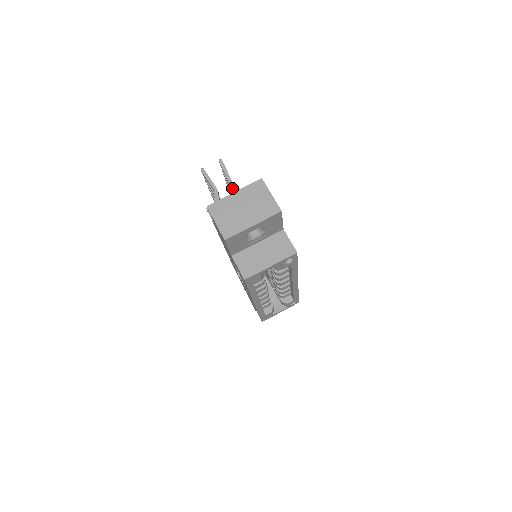
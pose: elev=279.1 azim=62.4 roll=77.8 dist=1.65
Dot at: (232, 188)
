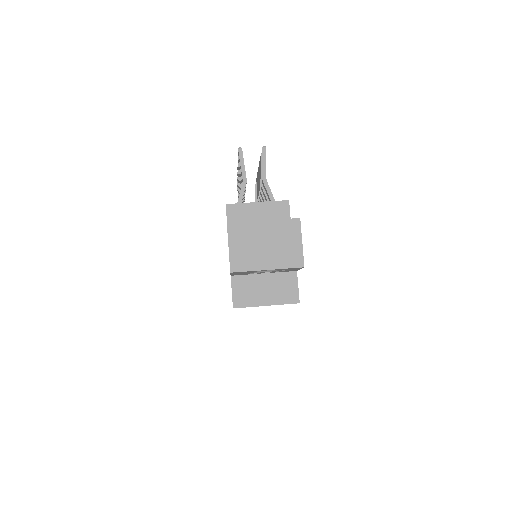
Dot at: (263, 185)
